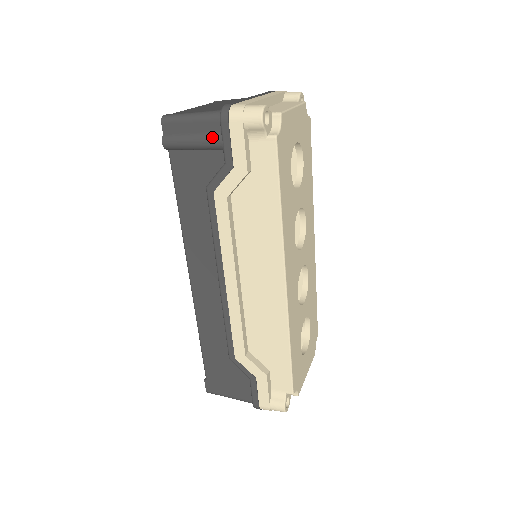
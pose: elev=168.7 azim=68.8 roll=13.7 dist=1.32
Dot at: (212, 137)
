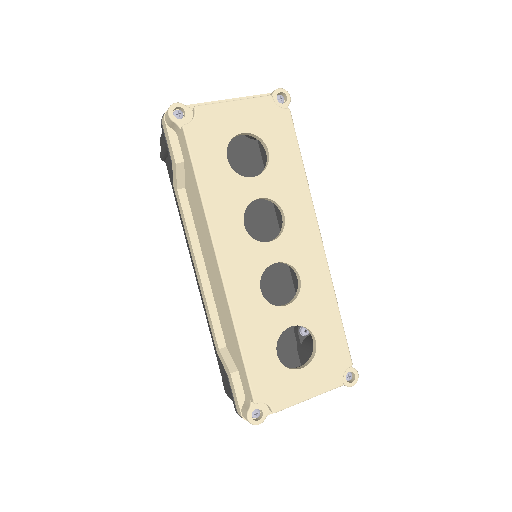
Dot at: (164, 141)
